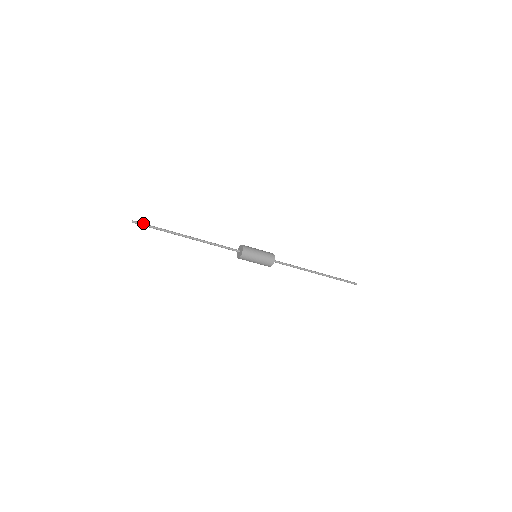
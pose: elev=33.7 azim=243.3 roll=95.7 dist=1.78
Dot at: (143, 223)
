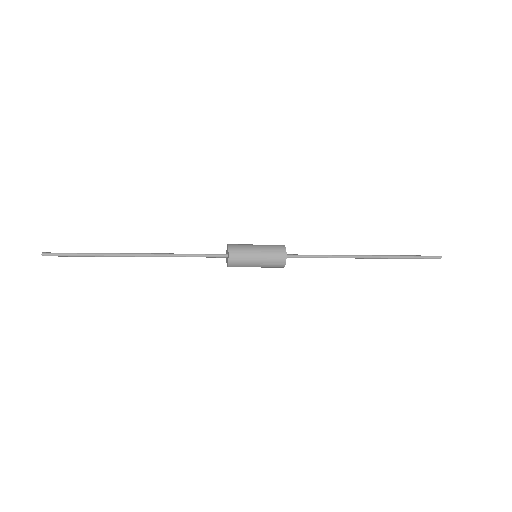
Dot at: (59, 253)
